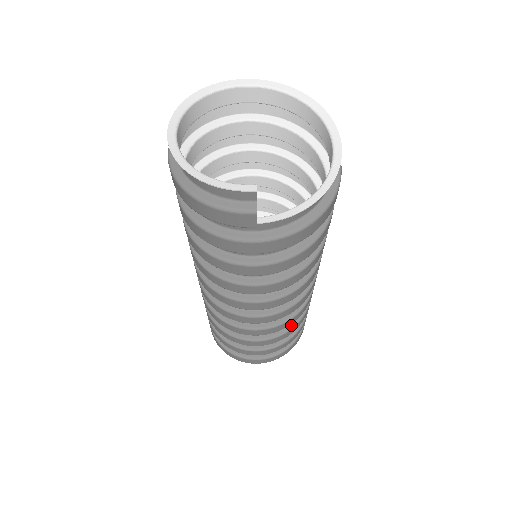
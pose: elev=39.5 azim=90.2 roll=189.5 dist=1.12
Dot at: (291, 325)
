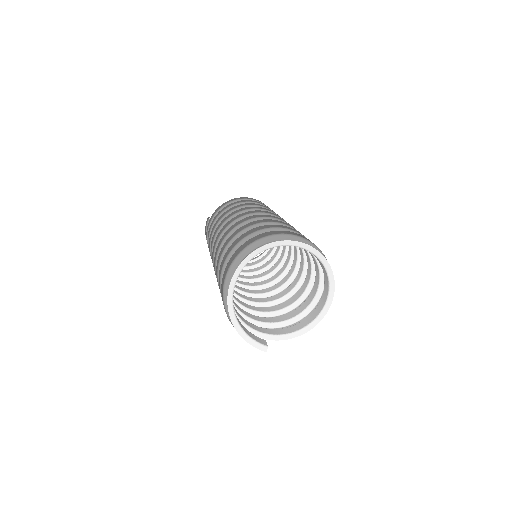
Dot at: occluded
